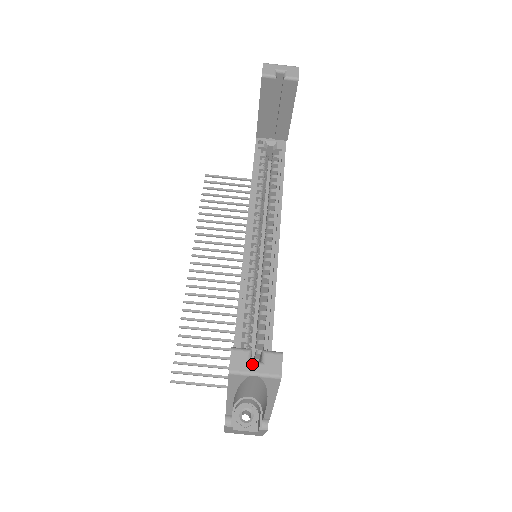
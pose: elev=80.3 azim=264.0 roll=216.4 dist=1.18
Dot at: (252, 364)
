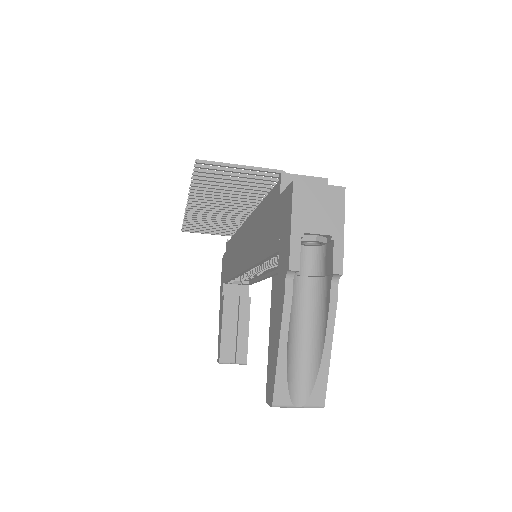
Dot at: occluded
